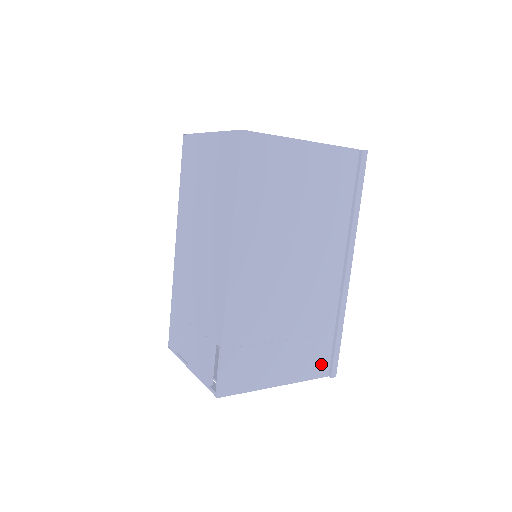
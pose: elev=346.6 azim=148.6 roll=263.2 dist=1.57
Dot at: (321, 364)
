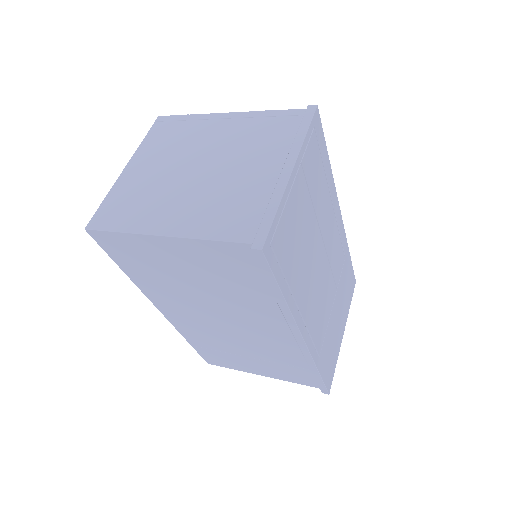
Dot at: (307, 380)
